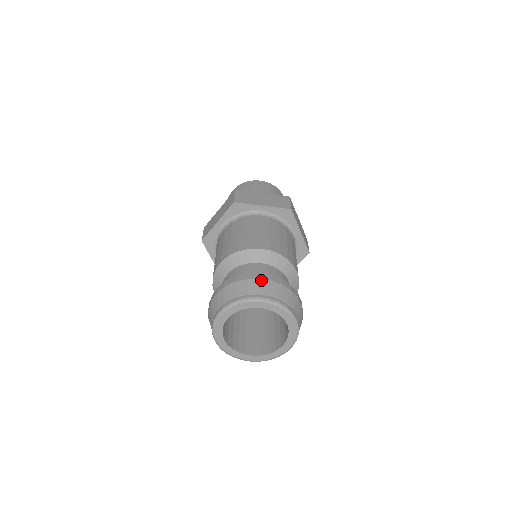
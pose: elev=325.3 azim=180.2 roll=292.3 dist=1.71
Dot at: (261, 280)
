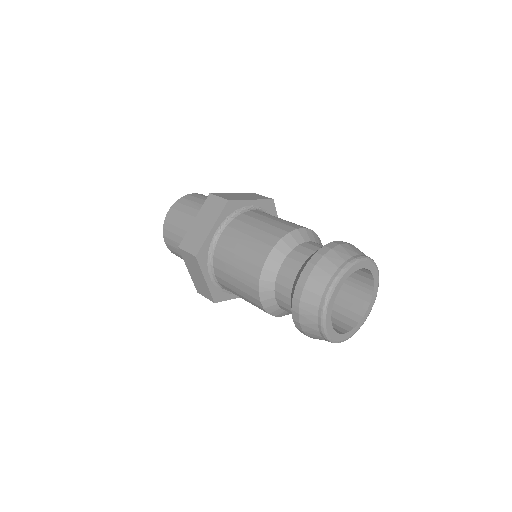
Dot at: (311, 276)
